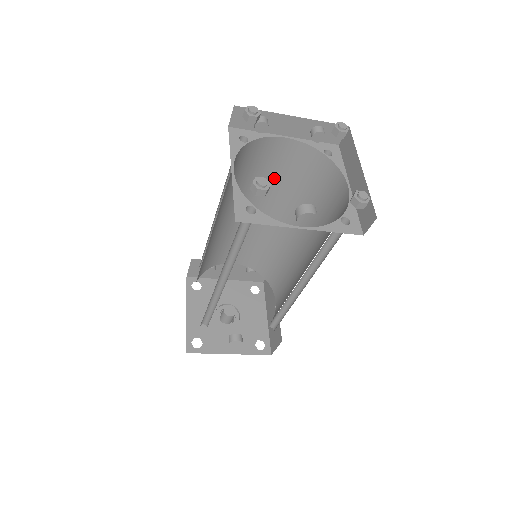
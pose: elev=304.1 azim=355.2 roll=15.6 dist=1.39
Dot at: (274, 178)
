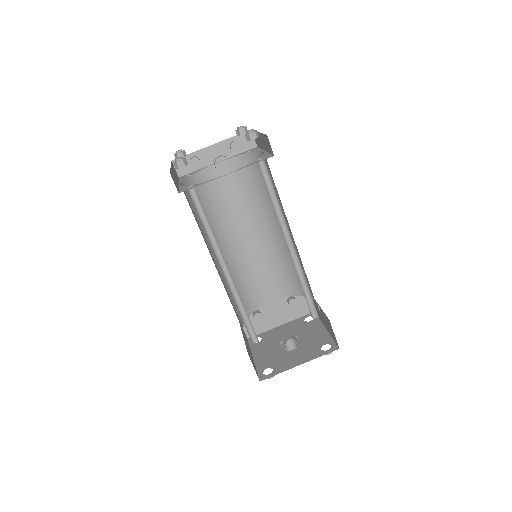
Dot at: (237, 198)
